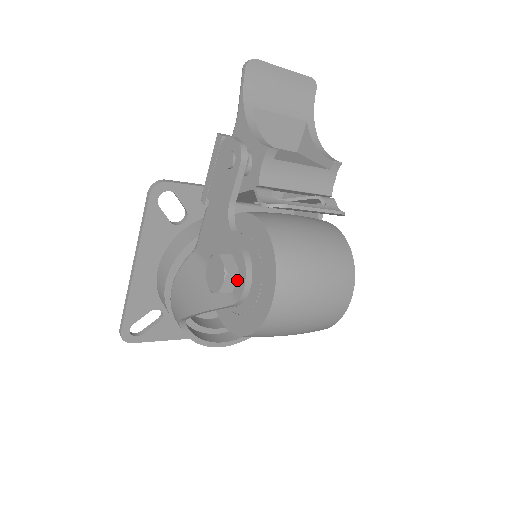
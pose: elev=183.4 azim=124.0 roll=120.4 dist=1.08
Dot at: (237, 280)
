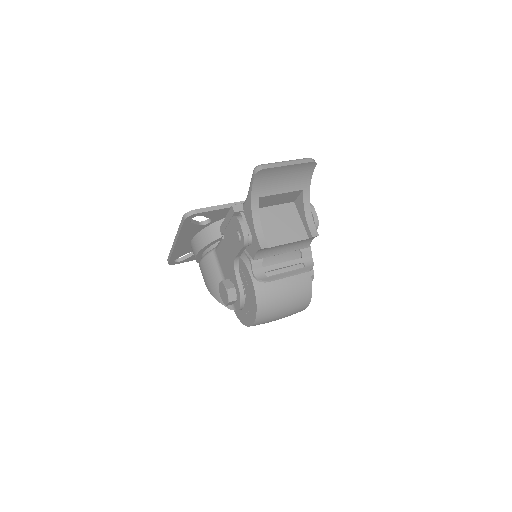
Dot at: (236, 301)
